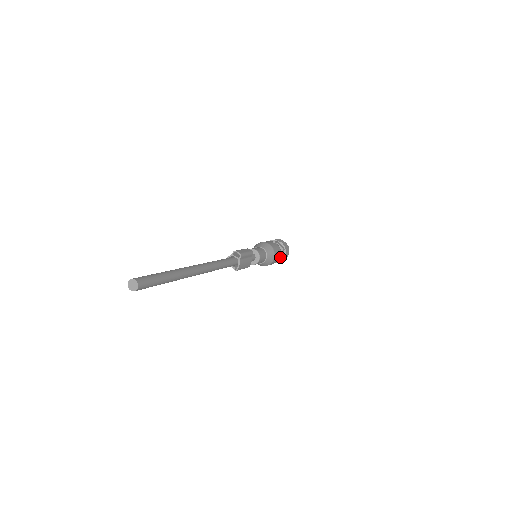
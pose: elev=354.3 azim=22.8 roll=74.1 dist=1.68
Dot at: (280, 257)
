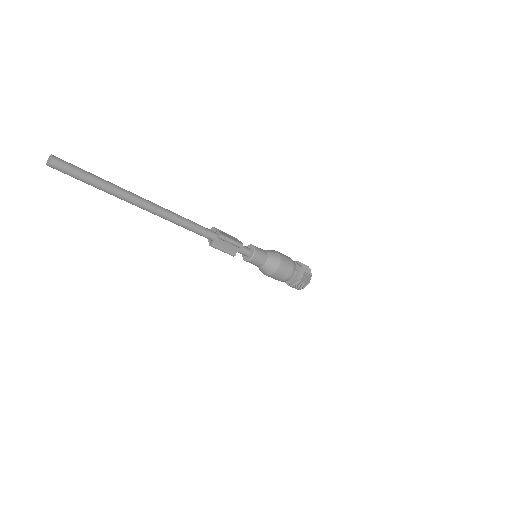
Dot at: (297, 266)
